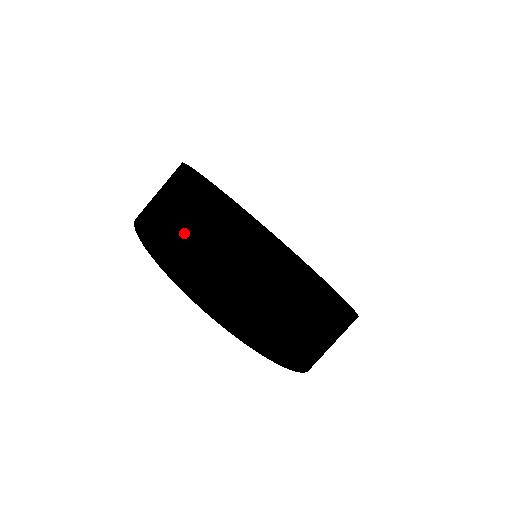
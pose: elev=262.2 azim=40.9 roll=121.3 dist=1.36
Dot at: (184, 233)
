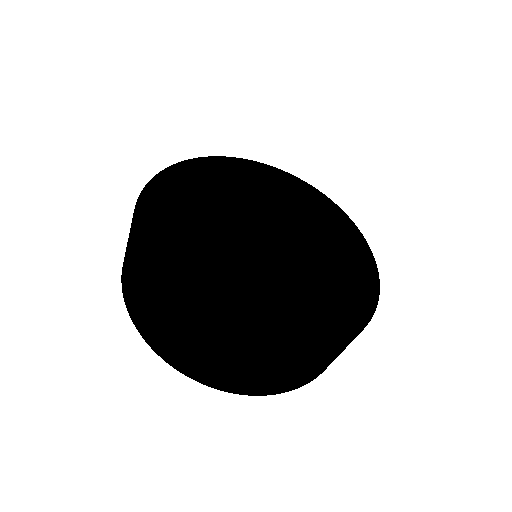
Dot at: (202, 359)
